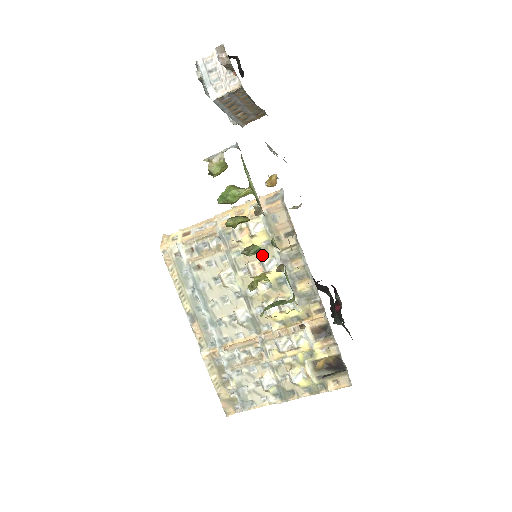
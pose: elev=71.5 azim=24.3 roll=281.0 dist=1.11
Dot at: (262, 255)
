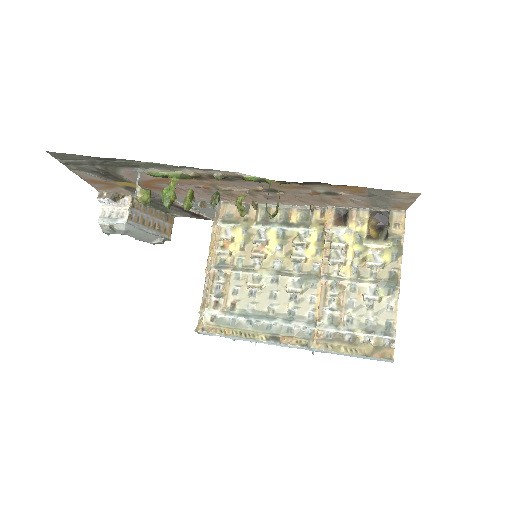
Dot at: (252, 240)
